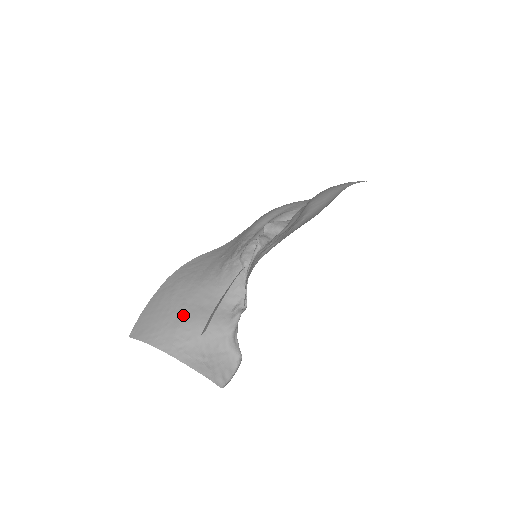
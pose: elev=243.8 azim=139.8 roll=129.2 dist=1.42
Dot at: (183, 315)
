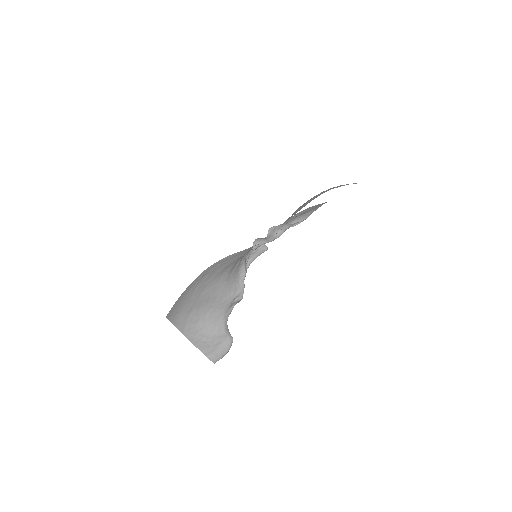
Dot at: (197, 303)
